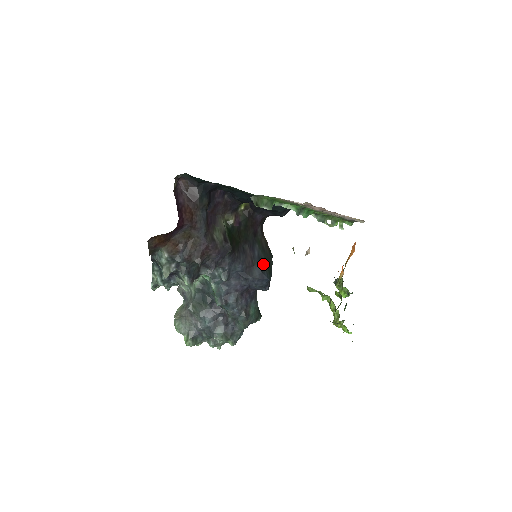
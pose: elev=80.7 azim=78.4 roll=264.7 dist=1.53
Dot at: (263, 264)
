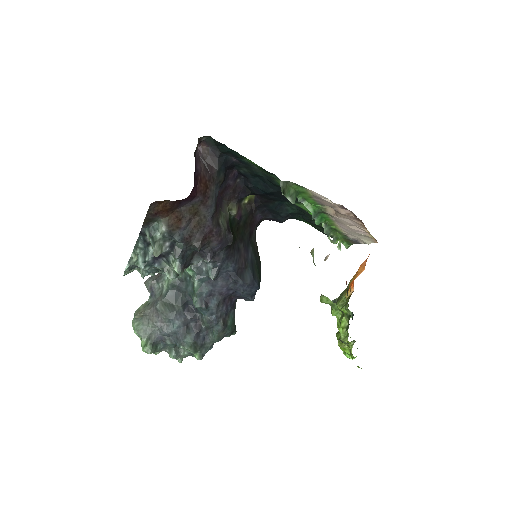
Dot at: (255, 269)
